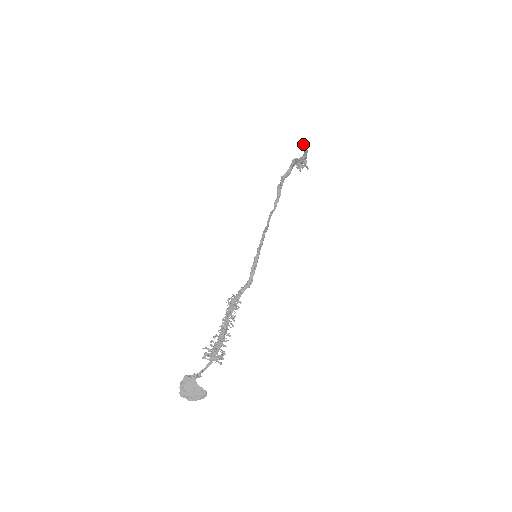
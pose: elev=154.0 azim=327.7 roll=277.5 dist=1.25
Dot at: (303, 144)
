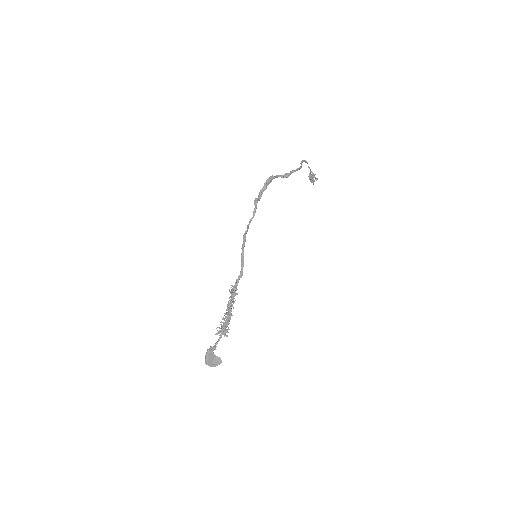
Dot at: (300, 163)
